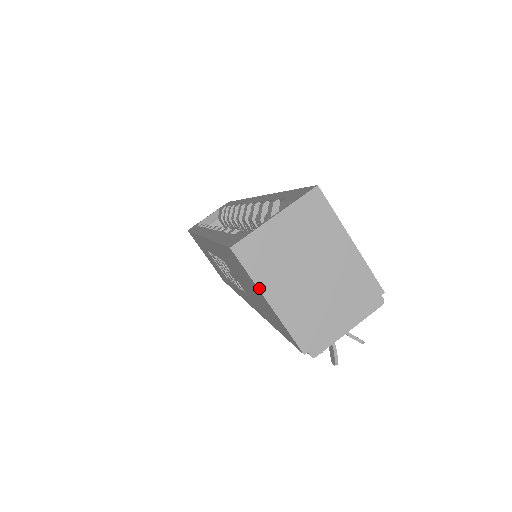
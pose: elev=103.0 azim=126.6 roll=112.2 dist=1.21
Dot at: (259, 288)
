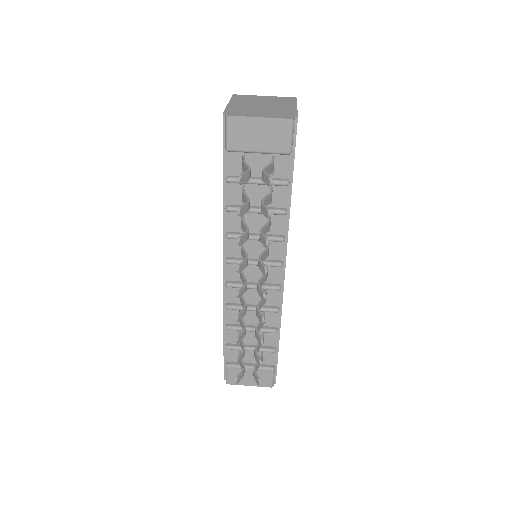
Dot at: (230, 101)
